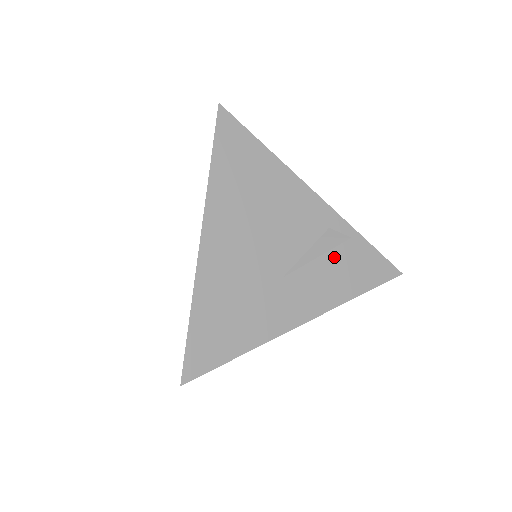
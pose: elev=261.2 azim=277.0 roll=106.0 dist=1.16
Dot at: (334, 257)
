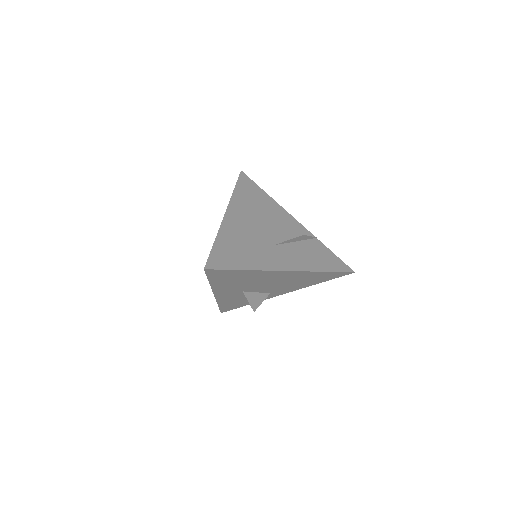
Dot at: (307, 248)
